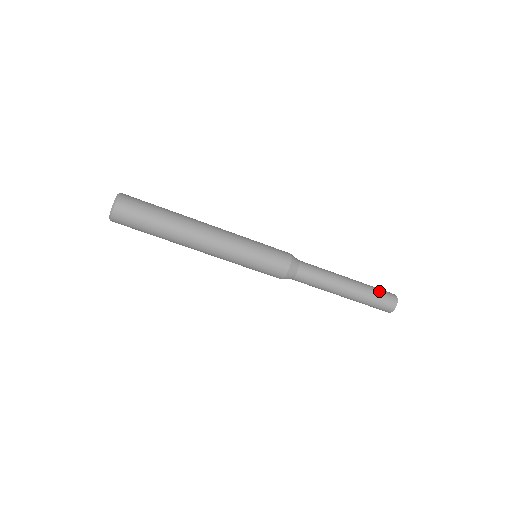
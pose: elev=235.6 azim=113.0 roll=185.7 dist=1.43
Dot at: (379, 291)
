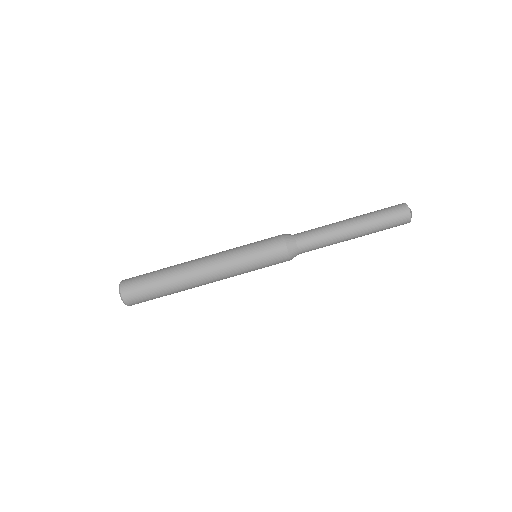
Dot at: (382, 209)
